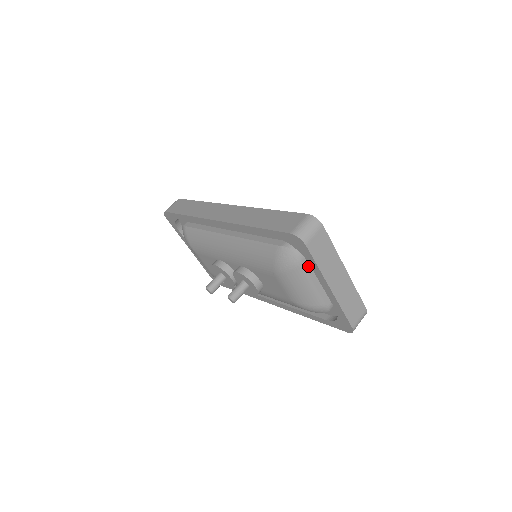
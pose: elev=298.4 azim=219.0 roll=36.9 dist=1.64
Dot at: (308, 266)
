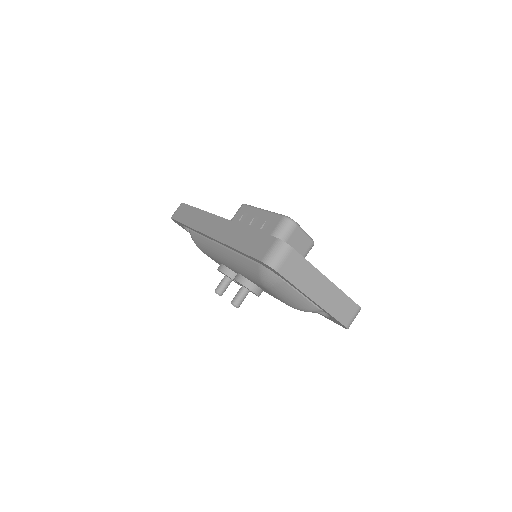
Dot at: occluded
